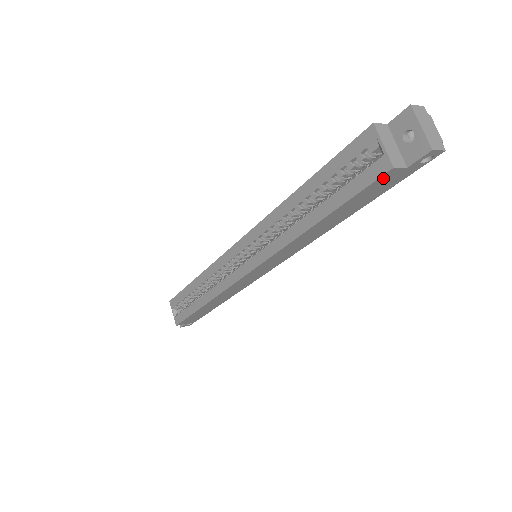
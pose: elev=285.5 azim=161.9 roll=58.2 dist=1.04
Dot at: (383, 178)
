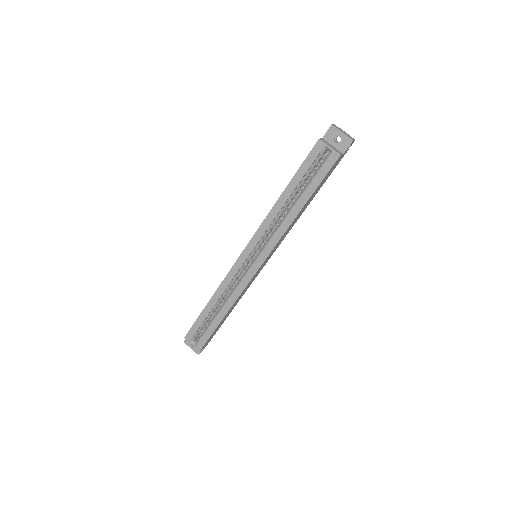
Dot at: (335, 163)
